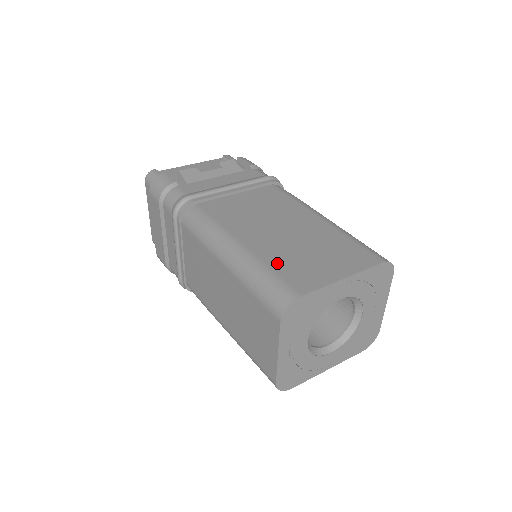
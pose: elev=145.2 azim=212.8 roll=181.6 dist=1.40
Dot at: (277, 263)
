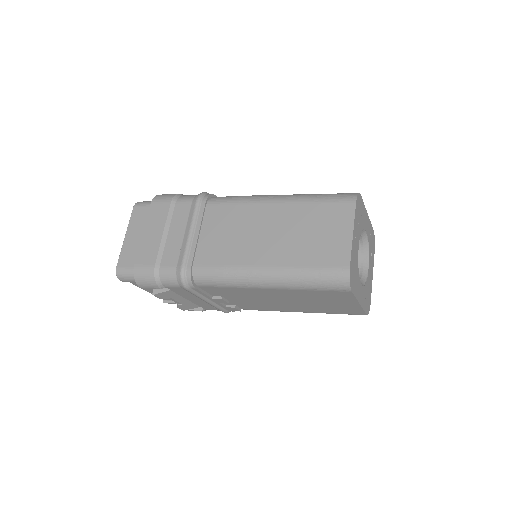
Dot at: occluded
